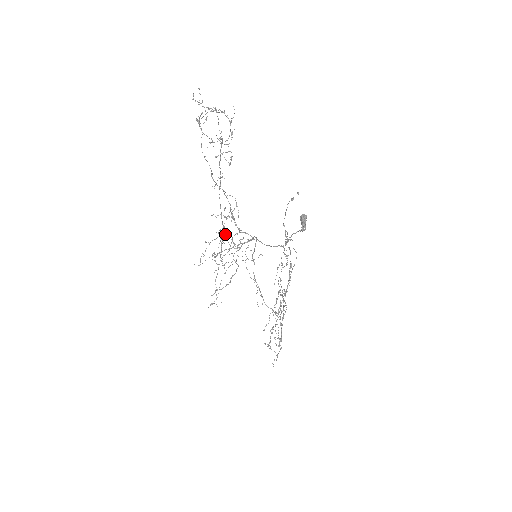
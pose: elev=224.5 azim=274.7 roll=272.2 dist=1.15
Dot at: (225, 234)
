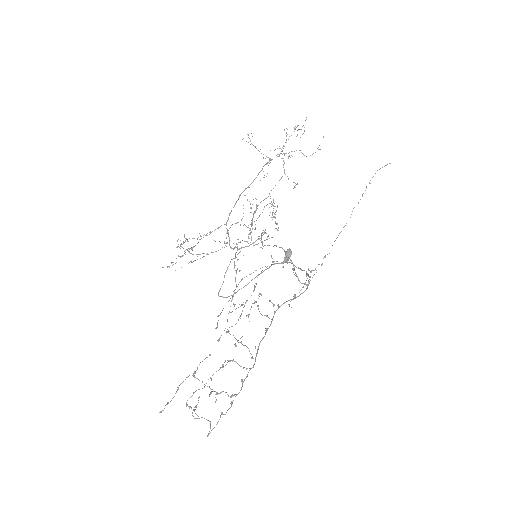
Dot at: occluded
